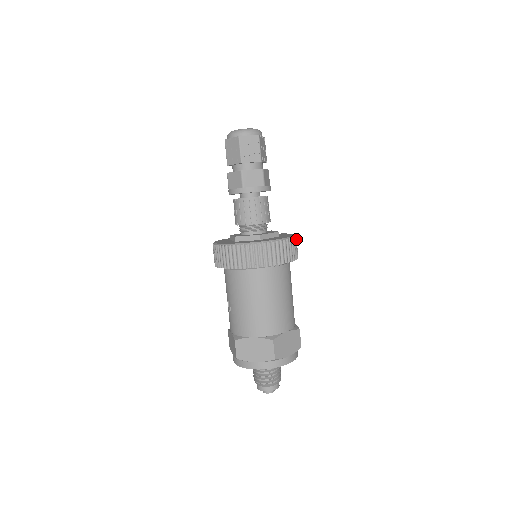
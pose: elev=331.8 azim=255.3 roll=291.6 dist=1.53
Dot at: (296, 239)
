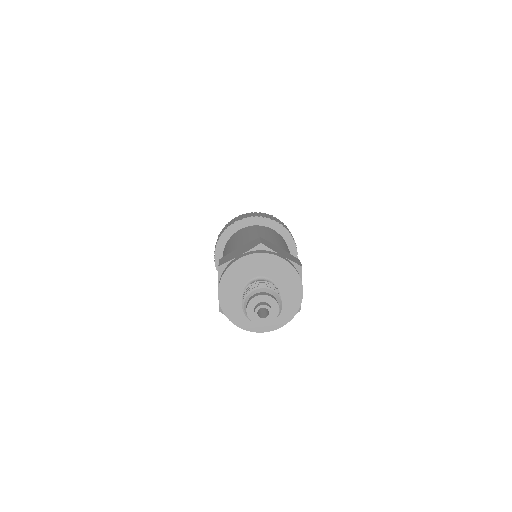
Dot at: occluded
